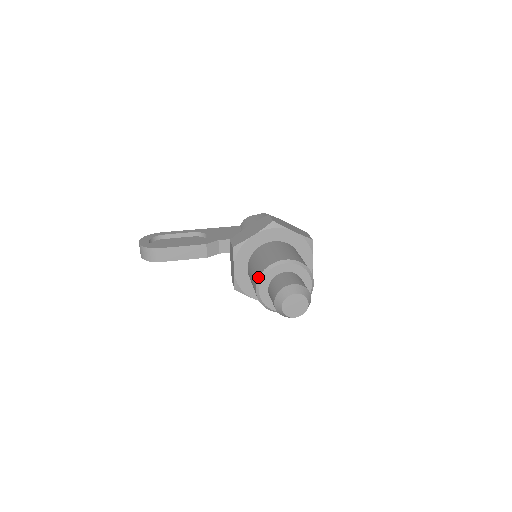
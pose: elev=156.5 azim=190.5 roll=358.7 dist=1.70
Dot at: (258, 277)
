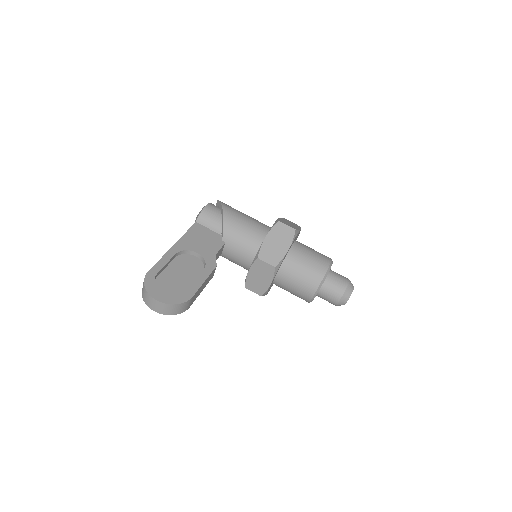
Dot at: (318, 287)
